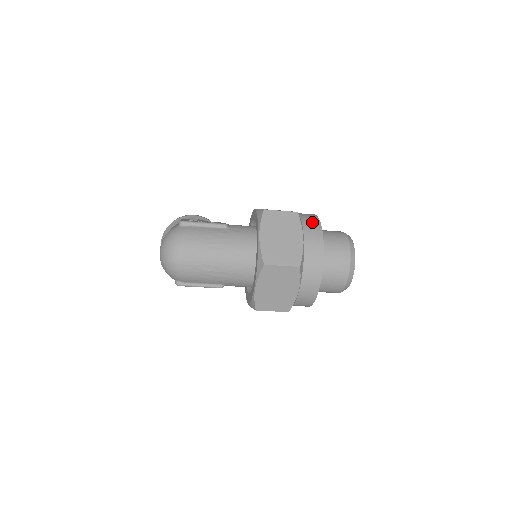
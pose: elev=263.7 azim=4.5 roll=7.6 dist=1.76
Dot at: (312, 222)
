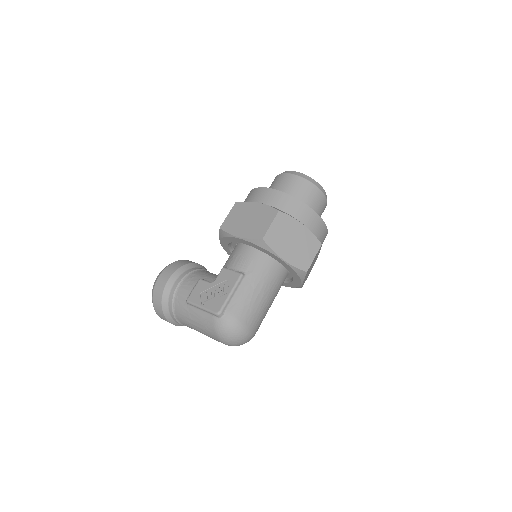
Dot at: (288, 203)
